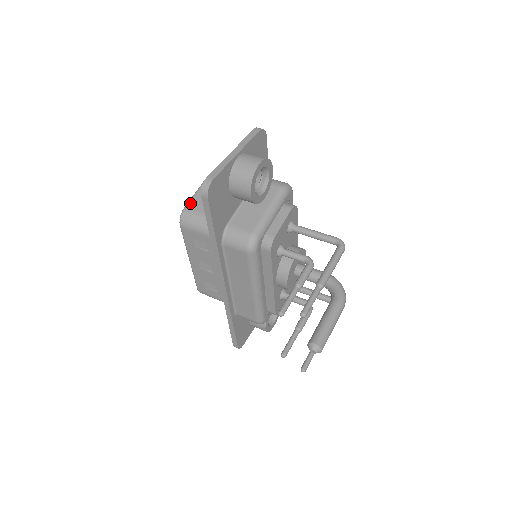
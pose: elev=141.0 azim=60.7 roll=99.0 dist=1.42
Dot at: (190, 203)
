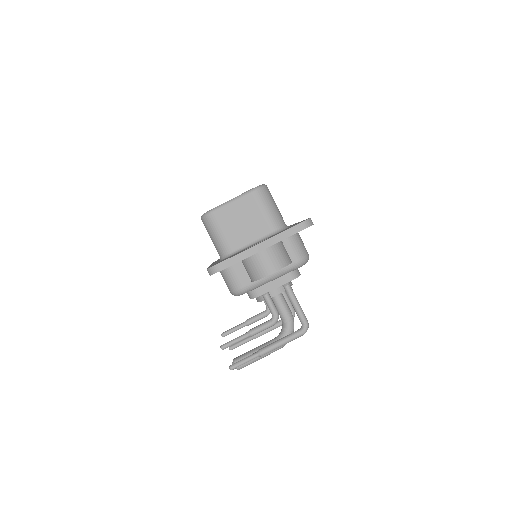
Dot at: (218, 210)
